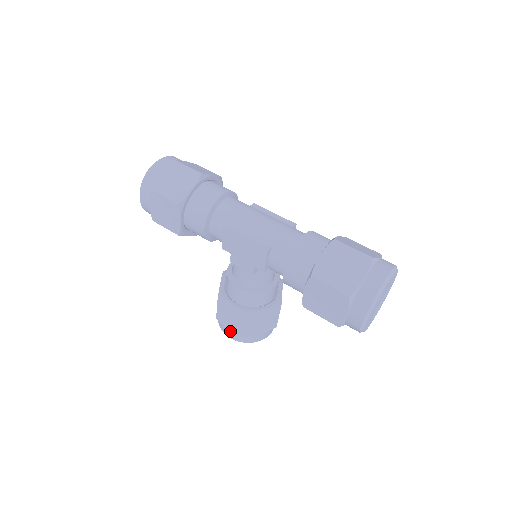
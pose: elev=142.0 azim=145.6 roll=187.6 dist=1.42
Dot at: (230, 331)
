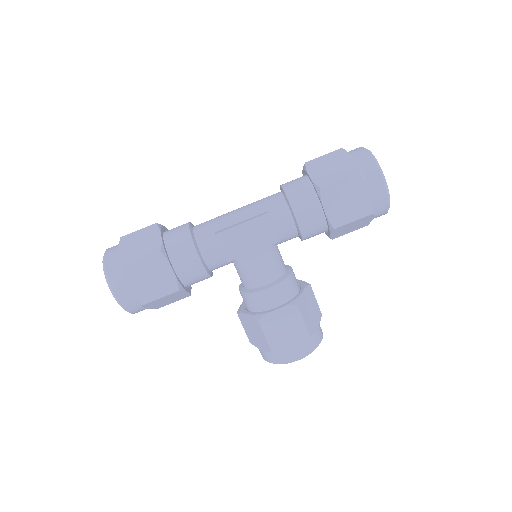
Dot at: (293, 350)
